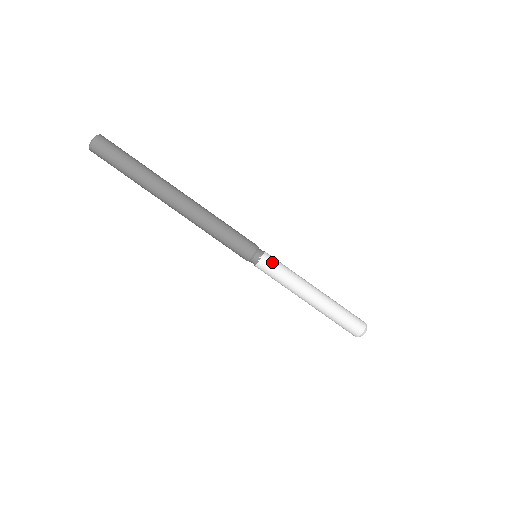
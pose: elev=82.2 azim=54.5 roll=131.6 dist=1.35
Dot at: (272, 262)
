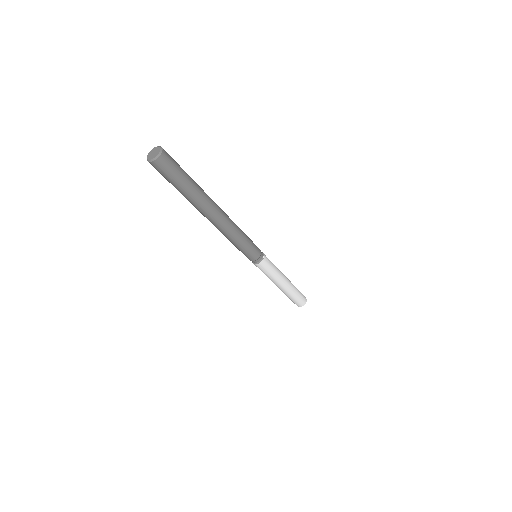
Dot at: (268, 261)
